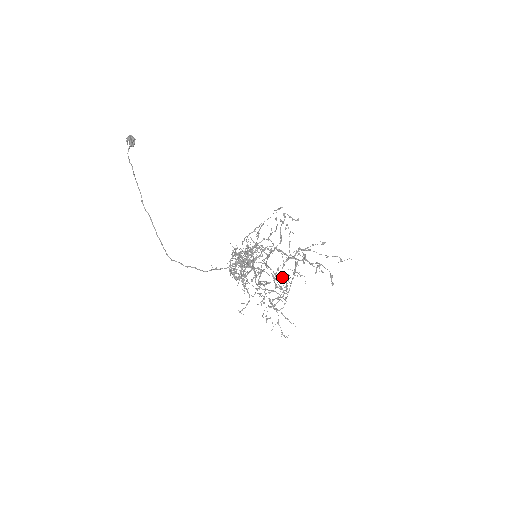
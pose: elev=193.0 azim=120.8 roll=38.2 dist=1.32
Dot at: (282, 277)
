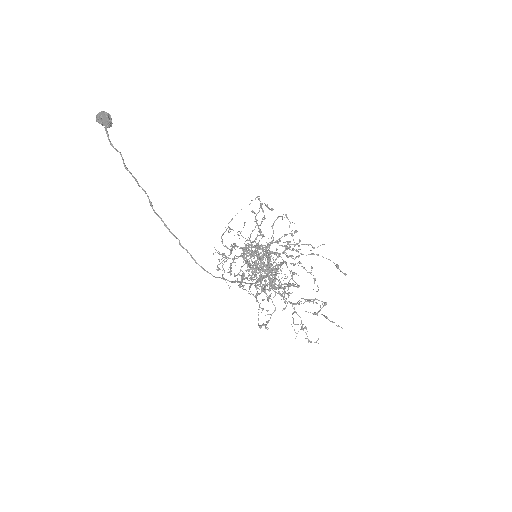
Dot at: (313, 275)
